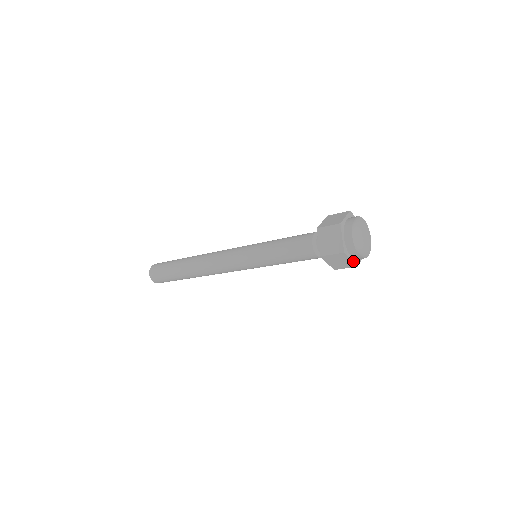
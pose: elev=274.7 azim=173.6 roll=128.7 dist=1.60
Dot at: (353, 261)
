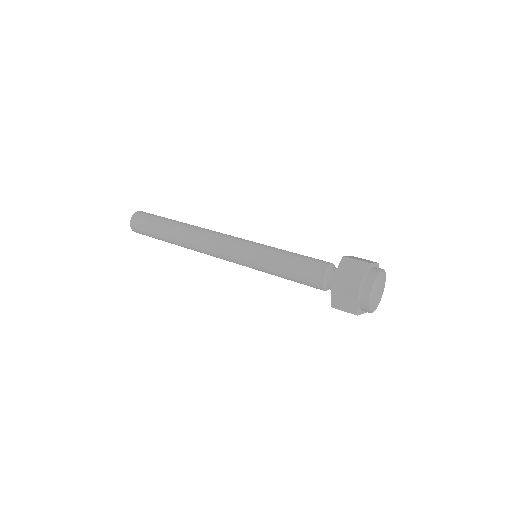
Dot at: (364, 312)
